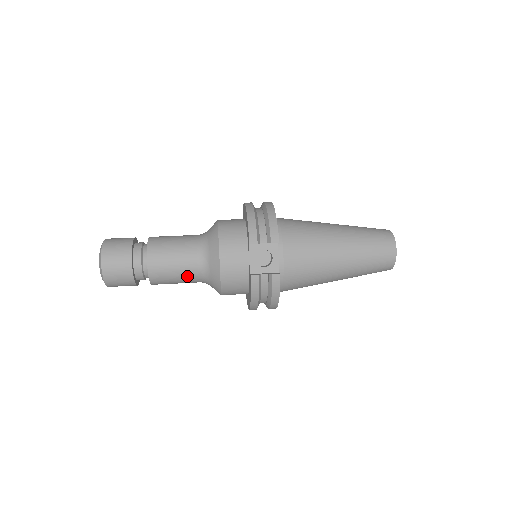
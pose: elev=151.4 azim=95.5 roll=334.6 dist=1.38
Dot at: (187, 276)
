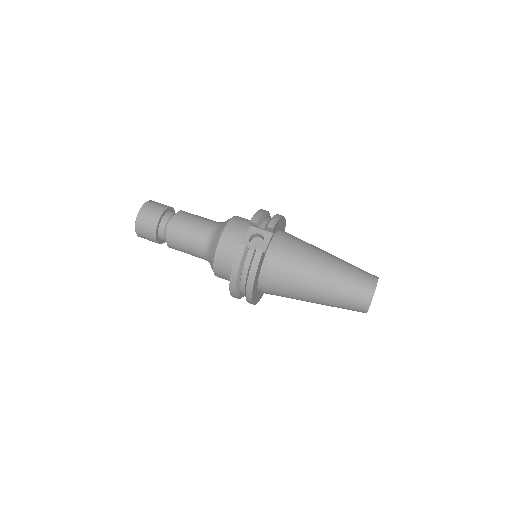
Dot at: (195, 242)
